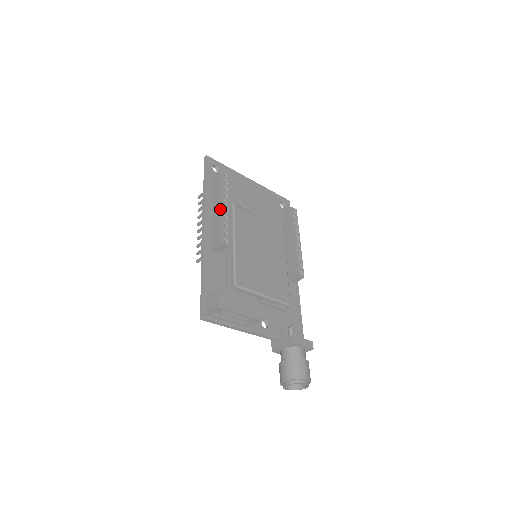
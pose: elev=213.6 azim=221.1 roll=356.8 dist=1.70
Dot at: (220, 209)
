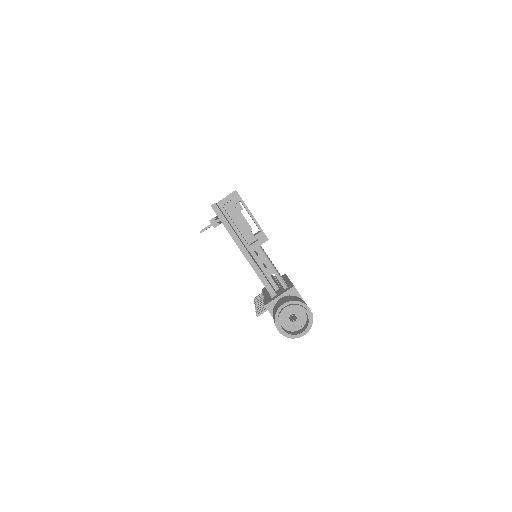
Dot at: occluded
